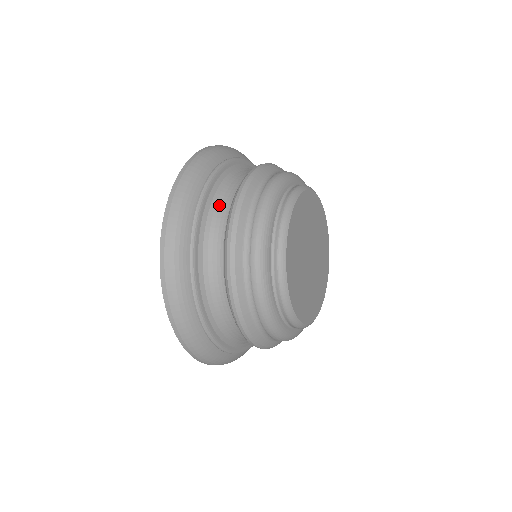
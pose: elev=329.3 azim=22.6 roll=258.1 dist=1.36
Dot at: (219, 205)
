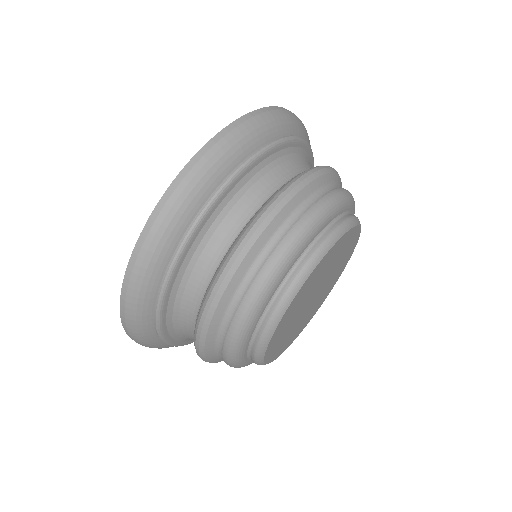
Dot at: (290, 163)
